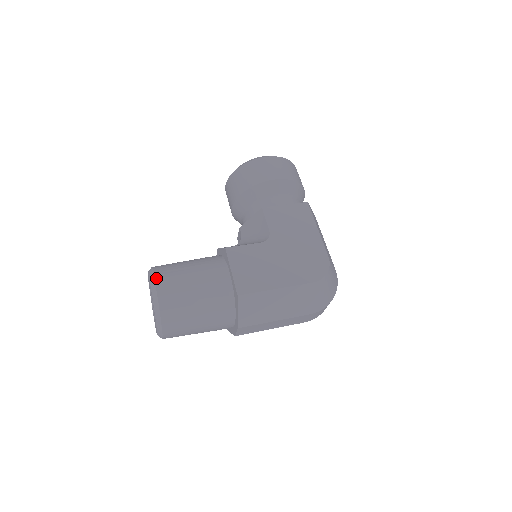
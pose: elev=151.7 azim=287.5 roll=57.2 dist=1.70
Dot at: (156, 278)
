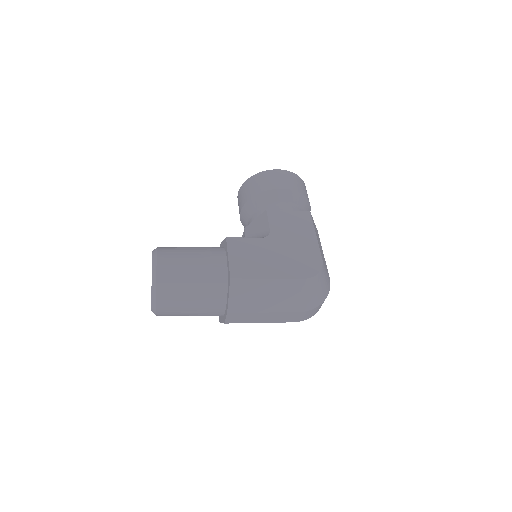
Dot at: (158, 254)
